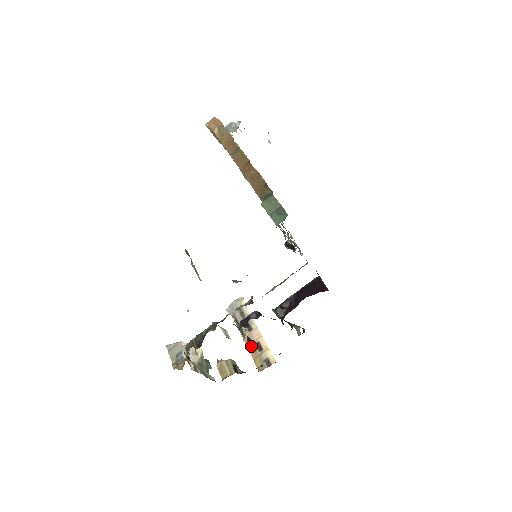
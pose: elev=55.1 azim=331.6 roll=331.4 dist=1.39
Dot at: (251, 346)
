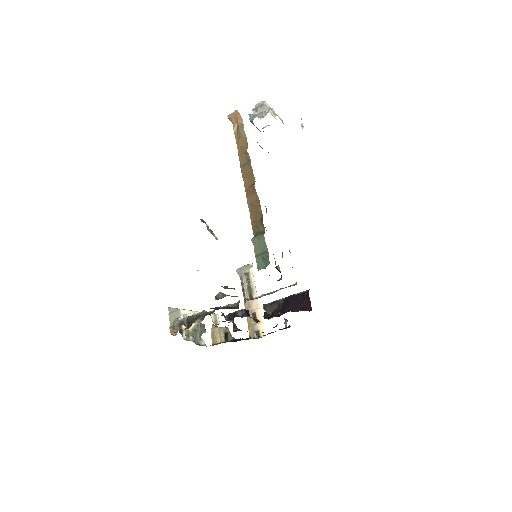
Dot at: occluded
